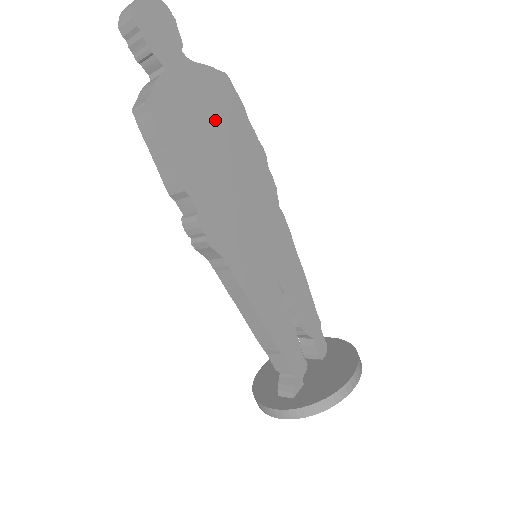
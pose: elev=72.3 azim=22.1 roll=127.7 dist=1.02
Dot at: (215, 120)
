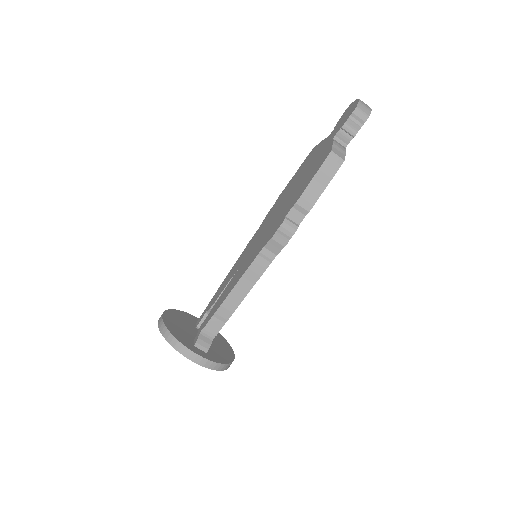
Dot at: occluded
